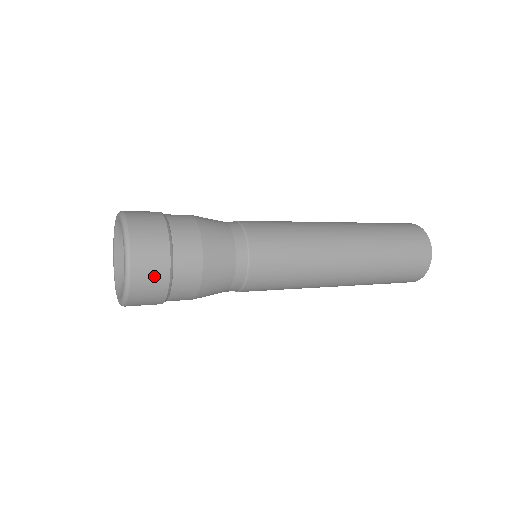
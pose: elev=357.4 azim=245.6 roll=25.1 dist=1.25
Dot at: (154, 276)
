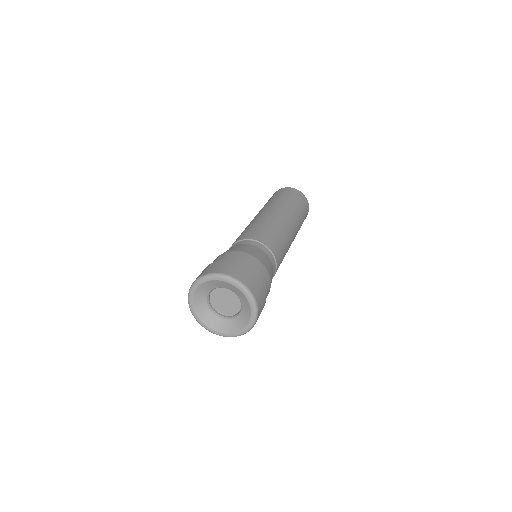
Dot at: occluded
